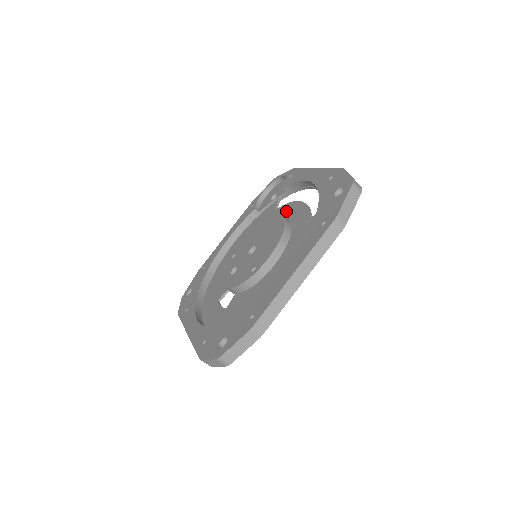
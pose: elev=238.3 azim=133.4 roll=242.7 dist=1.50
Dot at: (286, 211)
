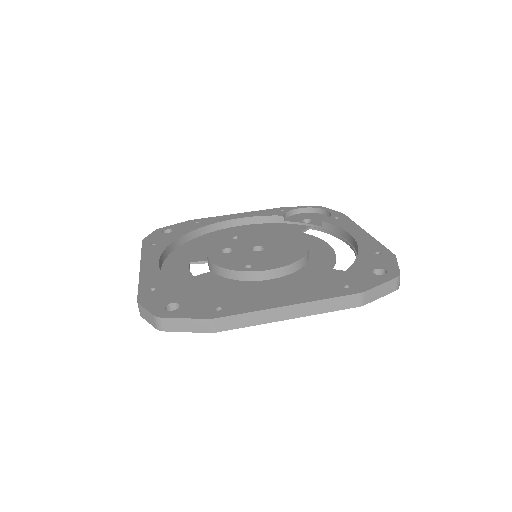
Dot at: (311, 242)
